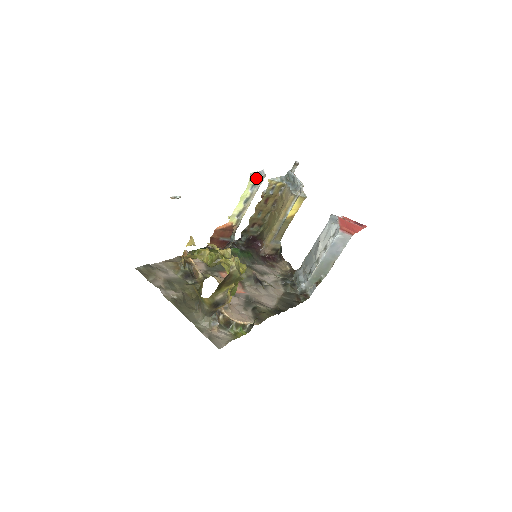
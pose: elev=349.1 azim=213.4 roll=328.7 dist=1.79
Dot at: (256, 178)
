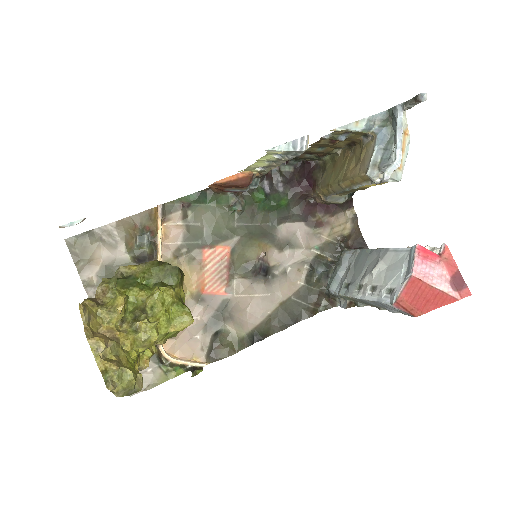
Dot at: (284, 150)
